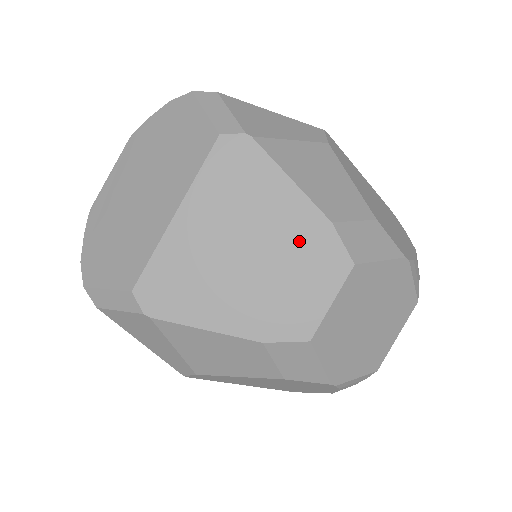
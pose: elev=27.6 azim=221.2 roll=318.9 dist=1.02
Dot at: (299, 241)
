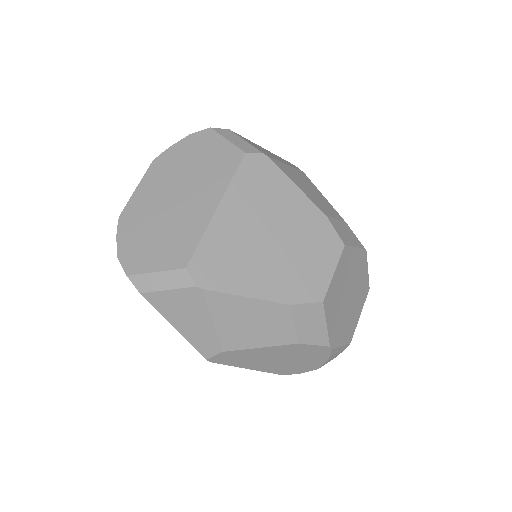
Dot at: (307, 229)
